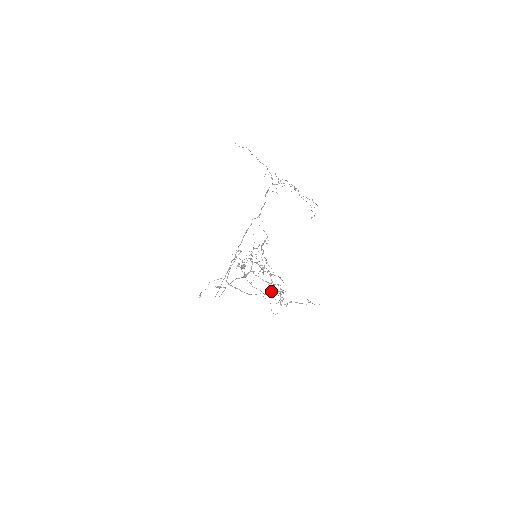
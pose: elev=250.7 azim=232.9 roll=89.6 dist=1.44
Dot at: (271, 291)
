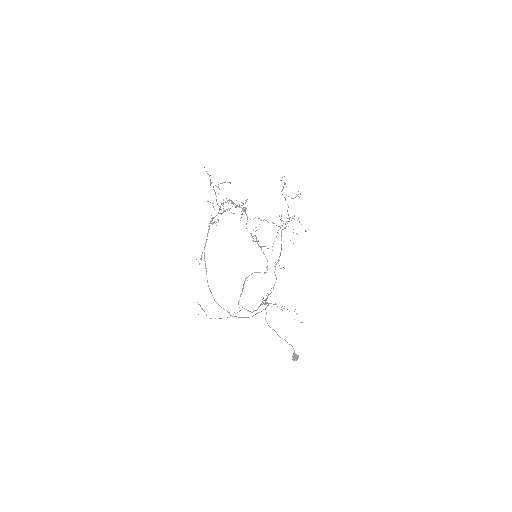
Dot at: (267, 266)
